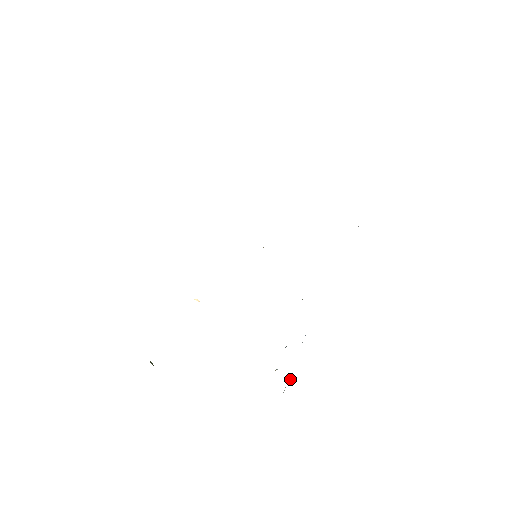
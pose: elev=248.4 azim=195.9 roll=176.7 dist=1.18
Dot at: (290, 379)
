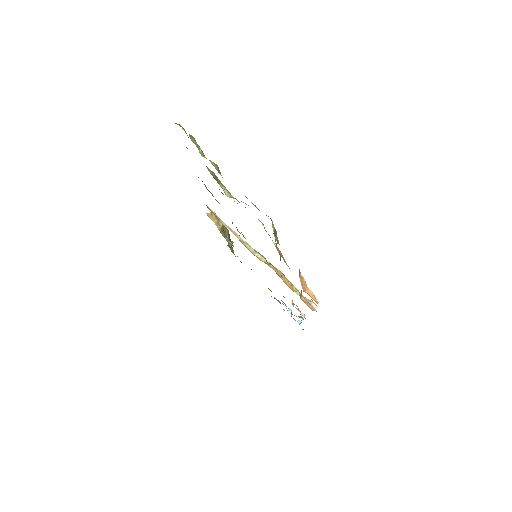
Dot at: (299, 321)
